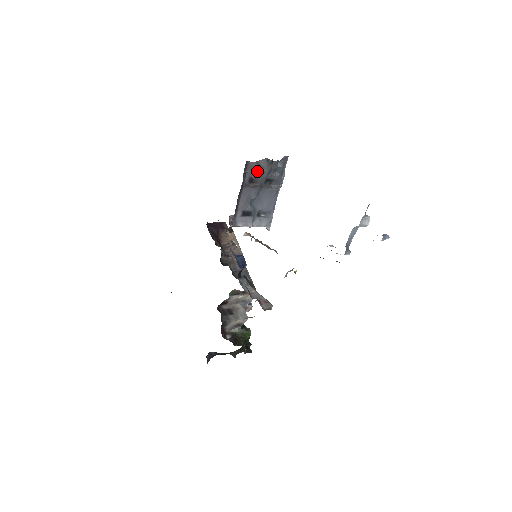
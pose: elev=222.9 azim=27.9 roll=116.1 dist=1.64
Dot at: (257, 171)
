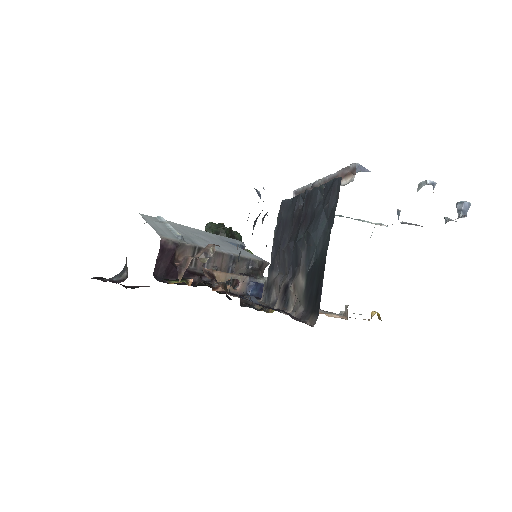
Dot at: occluded
